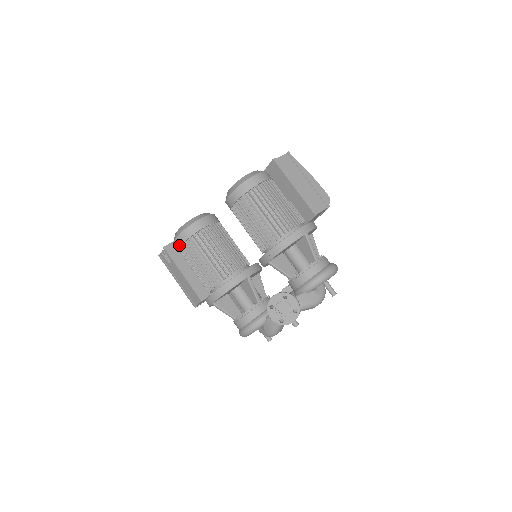
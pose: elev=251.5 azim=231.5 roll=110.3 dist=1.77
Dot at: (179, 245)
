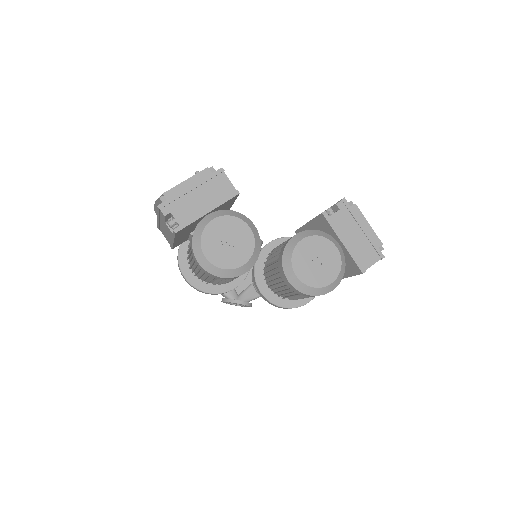
Dot at: (198, 266)
